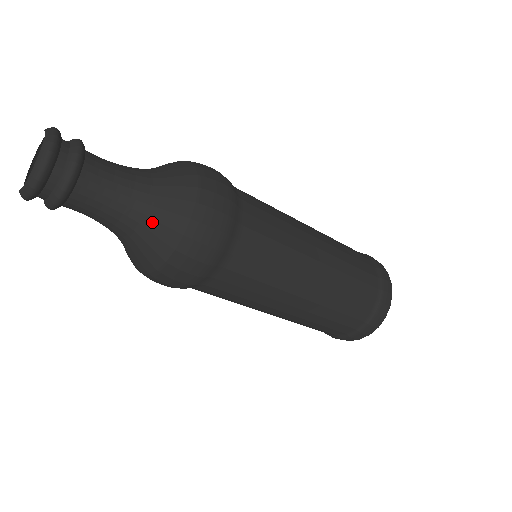
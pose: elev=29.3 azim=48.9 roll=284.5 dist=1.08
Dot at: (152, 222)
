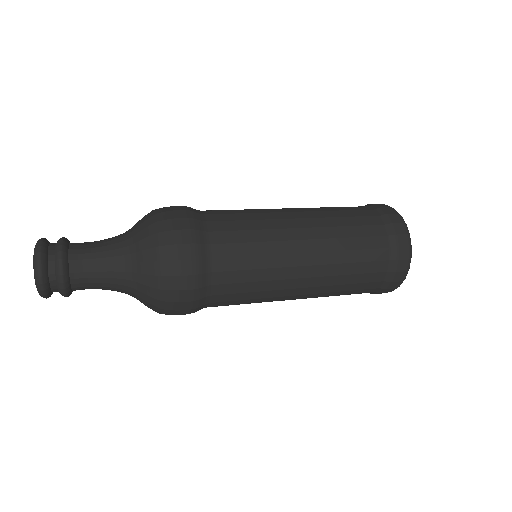
Dot at: (137, 284)
